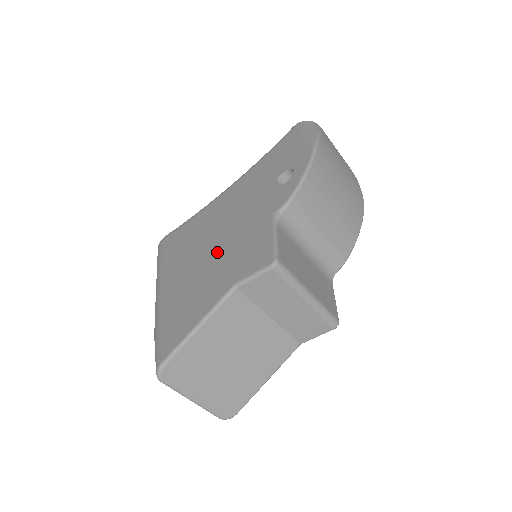
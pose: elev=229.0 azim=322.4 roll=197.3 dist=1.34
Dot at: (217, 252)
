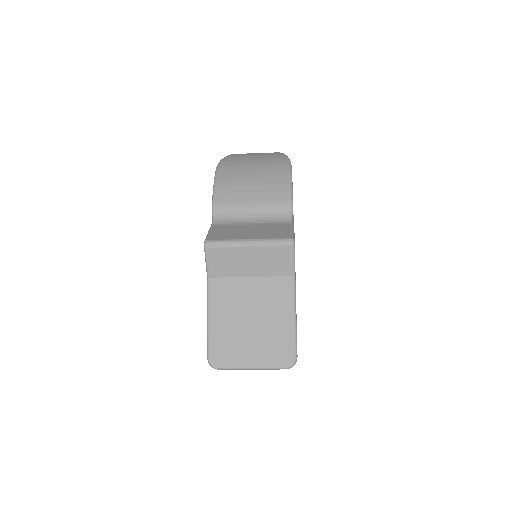
Dot at: occluded
